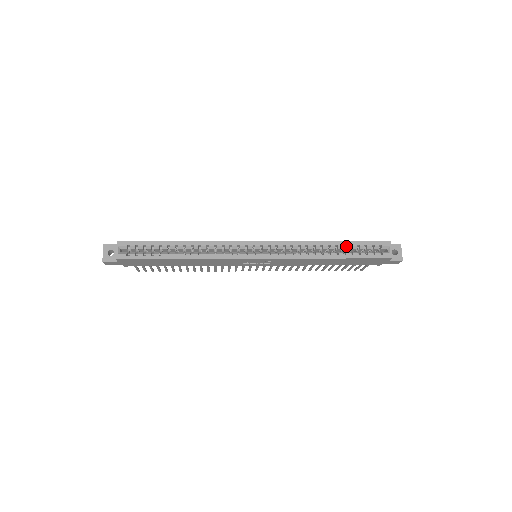
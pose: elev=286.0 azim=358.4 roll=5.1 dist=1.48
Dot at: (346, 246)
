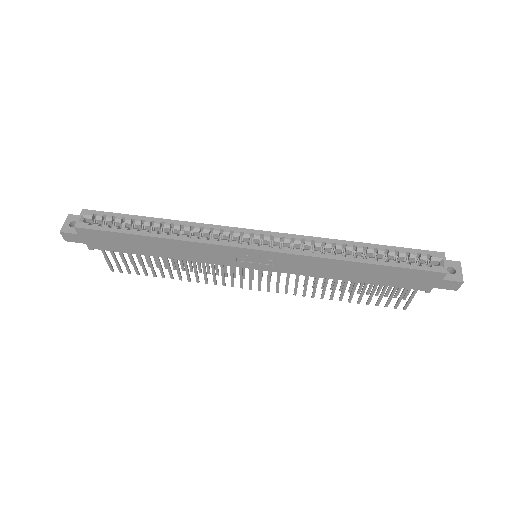
Dot at: (379, 250)
